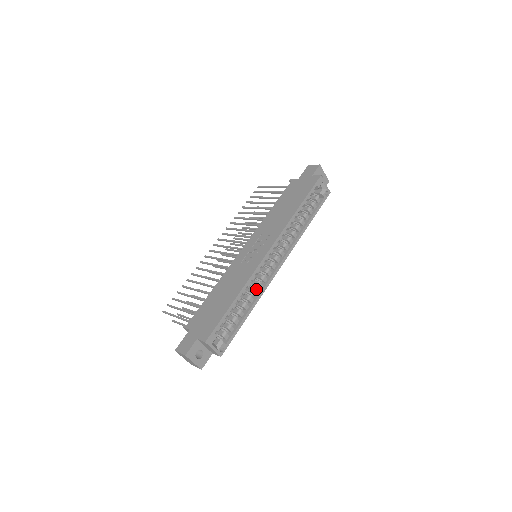
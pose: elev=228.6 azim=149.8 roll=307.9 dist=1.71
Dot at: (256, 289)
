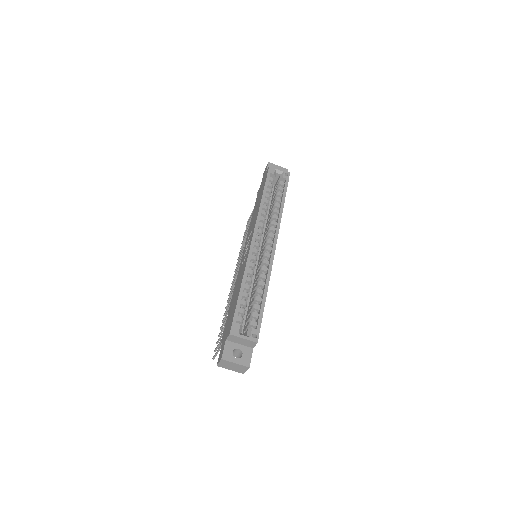
Dot at: (263, 274)
